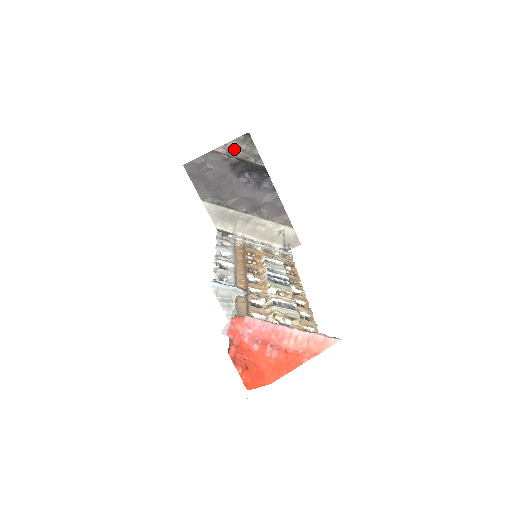
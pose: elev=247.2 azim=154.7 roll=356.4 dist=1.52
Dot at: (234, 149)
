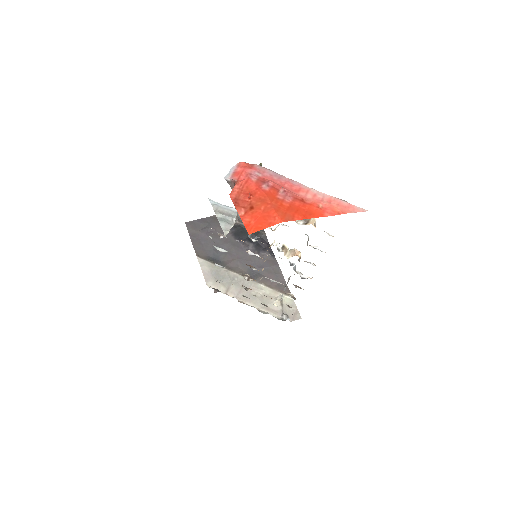
Dot at: occluded
